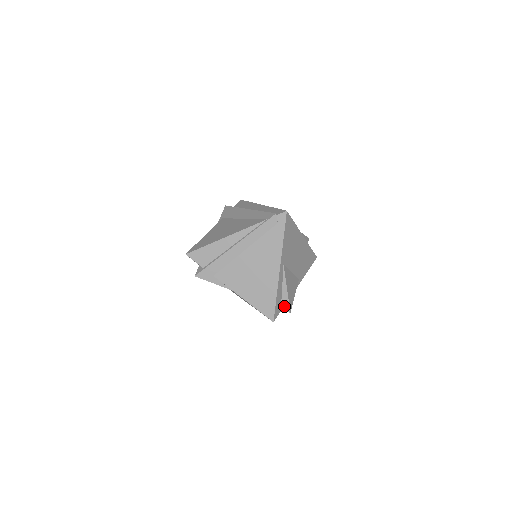
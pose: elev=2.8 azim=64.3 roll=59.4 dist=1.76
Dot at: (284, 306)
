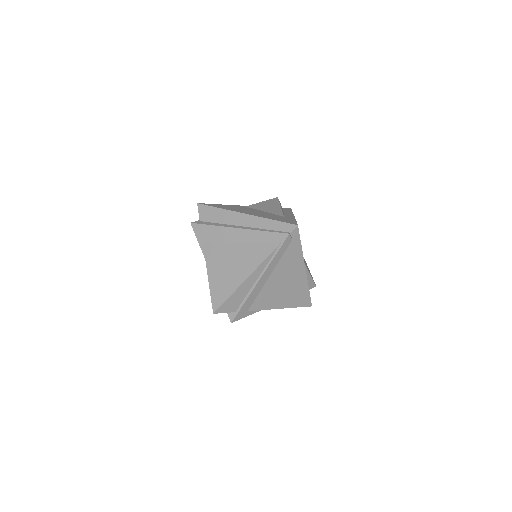
Dot at: (310, 286)
